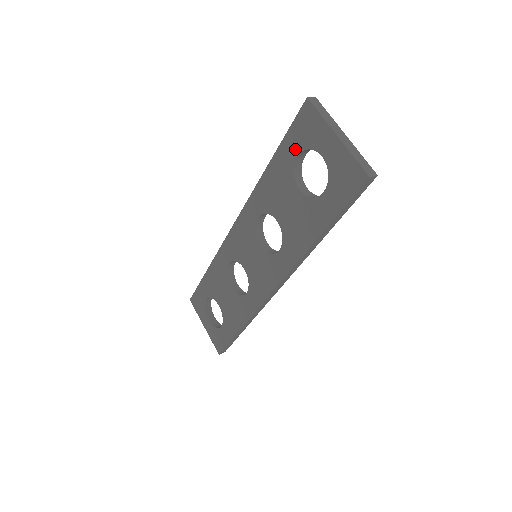
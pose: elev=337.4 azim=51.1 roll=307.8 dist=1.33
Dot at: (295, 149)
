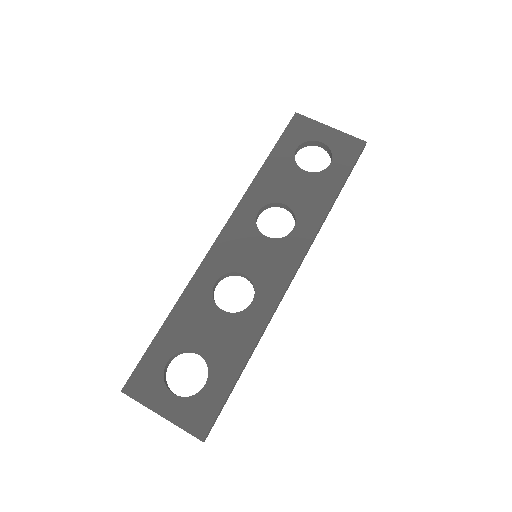
Dot at: (292, 145)
